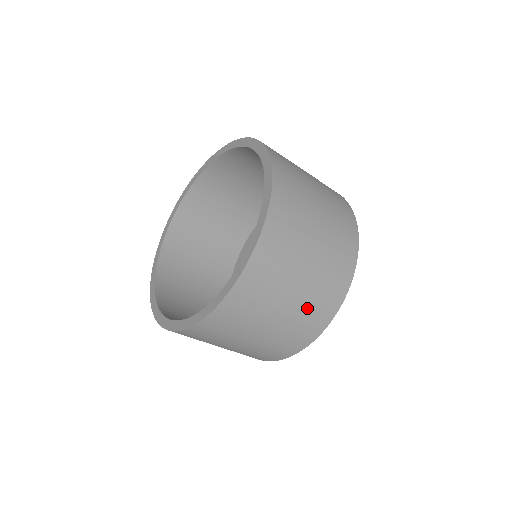
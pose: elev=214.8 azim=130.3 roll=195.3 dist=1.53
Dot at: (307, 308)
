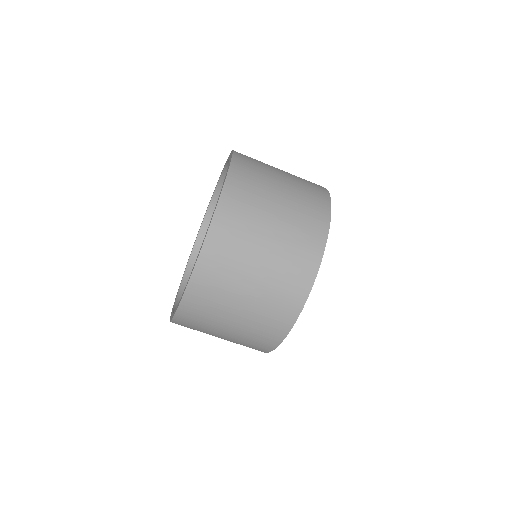
Dot at: (286, 259)
